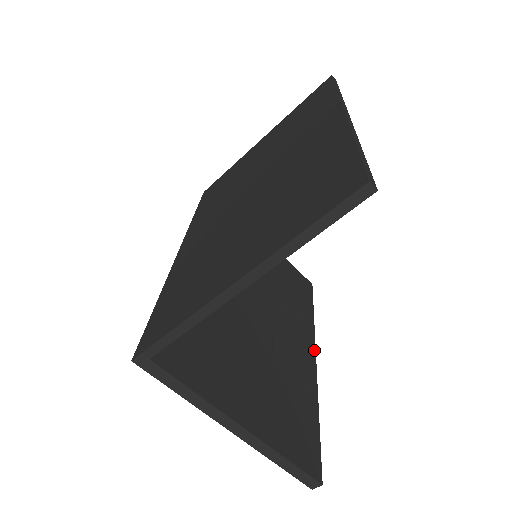
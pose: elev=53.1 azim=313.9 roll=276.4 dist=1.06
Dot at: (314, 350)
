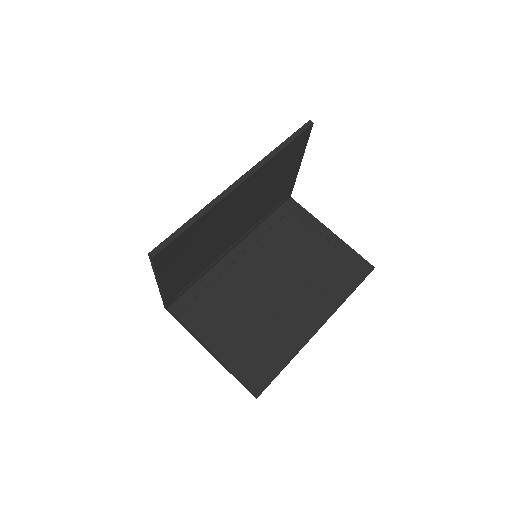
Dot at: (324, 321)
